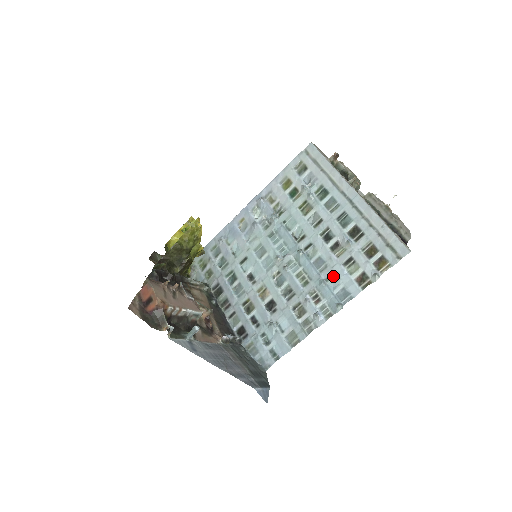
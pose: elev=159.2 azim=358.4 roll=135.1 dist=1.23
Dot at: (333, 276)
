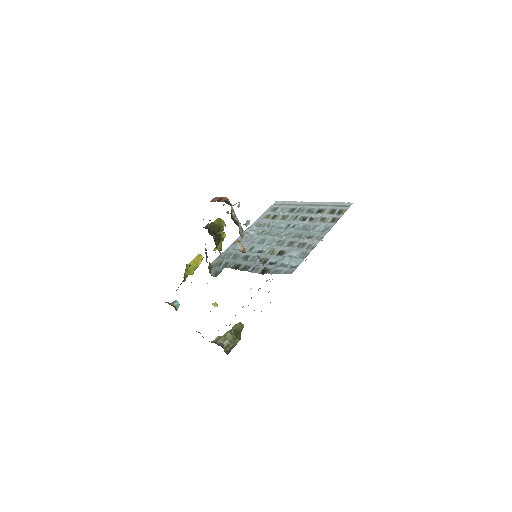
Dot at: (316, 227)
